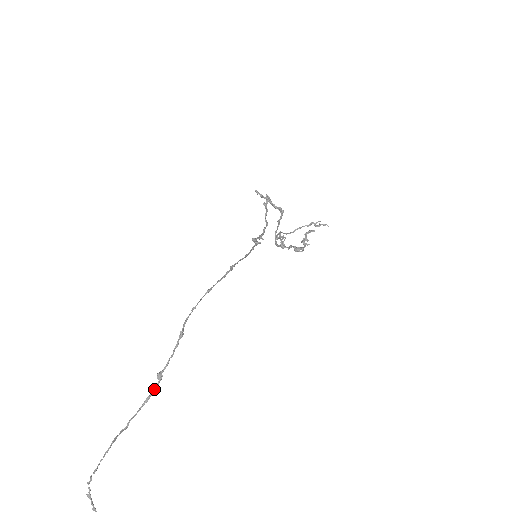
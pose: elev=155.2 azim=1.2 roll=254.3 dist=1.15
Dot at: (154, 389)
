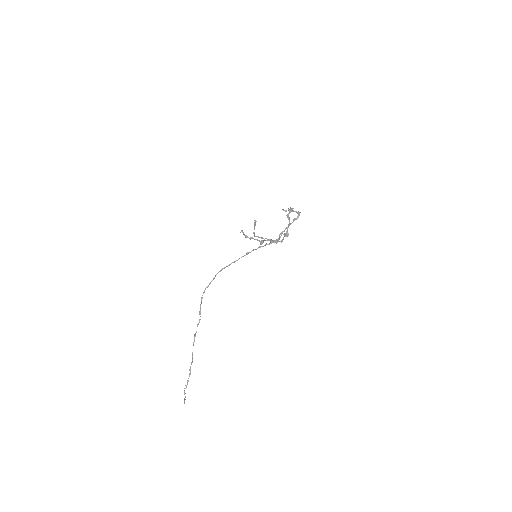
Dot at: (193, 342)
